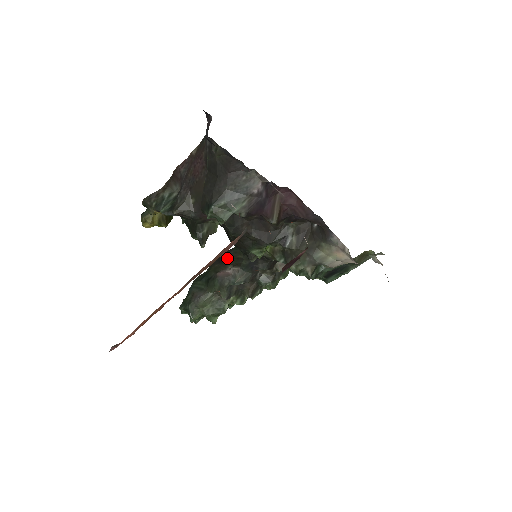
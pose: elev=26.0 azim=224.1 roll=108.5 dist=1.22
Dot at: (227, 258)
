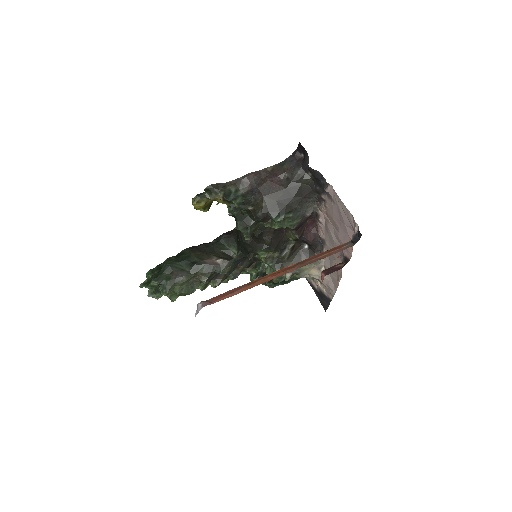
Dot at: (210, 250)
